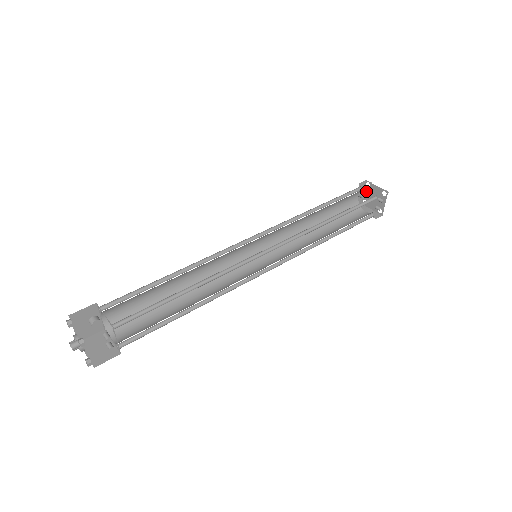
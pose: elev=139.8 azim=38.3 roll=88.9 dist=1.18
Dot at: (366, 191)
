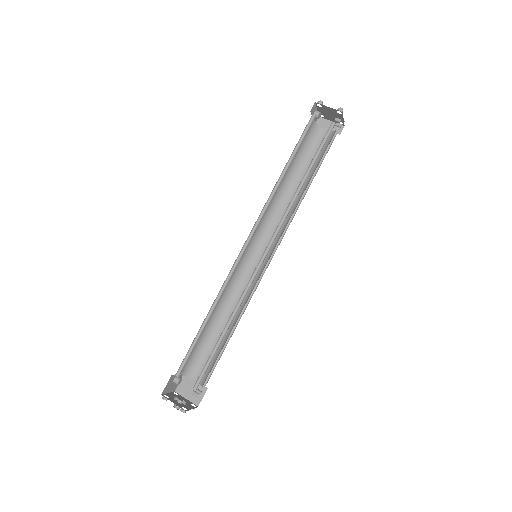
Dot at: (319, 109)
